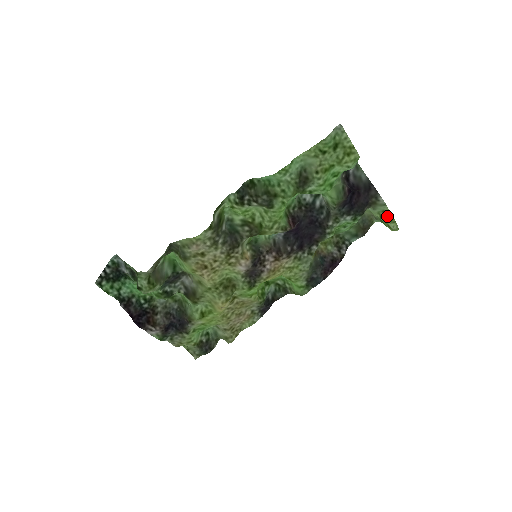
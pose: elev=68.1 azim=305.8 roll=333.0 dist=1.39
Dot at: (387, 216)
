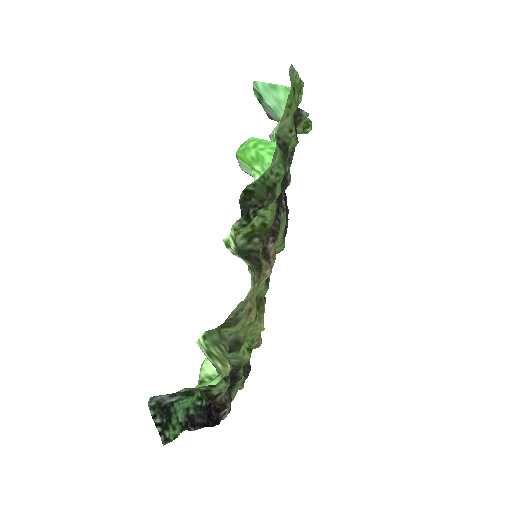
Dot at: (308, 124)
